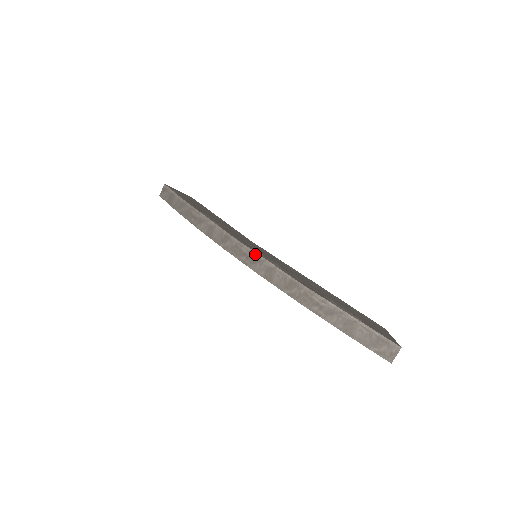
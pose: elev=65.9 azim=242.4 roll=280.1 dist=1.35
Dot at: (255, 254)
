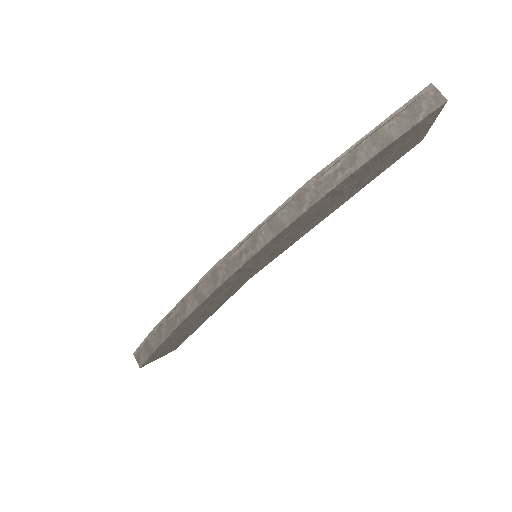
Dot at: (247, 239)
